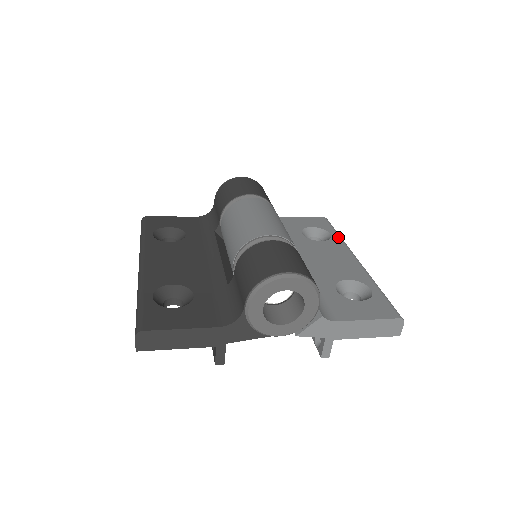
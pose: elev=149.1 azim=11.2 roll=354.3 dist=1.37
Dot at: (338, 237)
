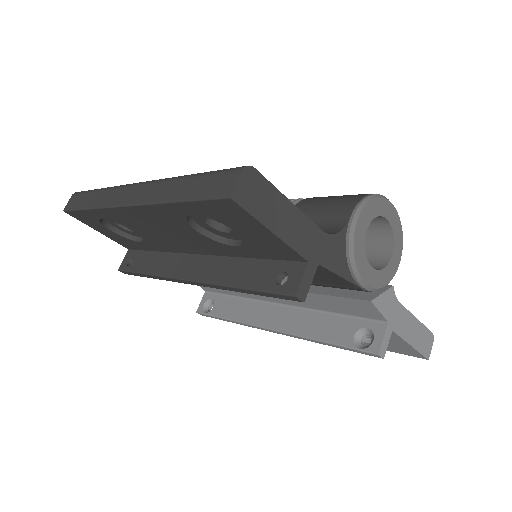
Dot at: occluded
